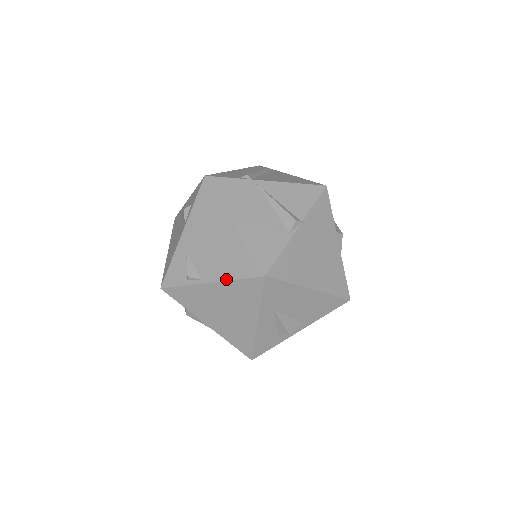
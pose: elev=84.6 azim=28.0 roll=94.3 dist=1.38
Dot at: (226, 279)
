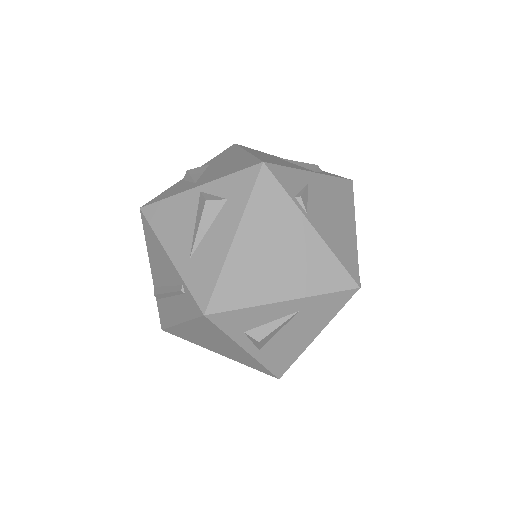
Dot at: (329, 245)
